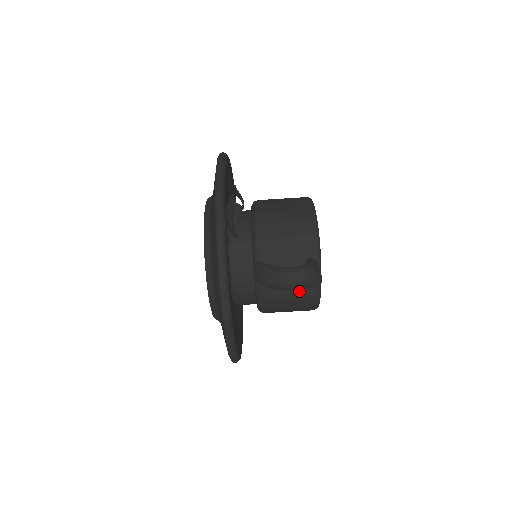
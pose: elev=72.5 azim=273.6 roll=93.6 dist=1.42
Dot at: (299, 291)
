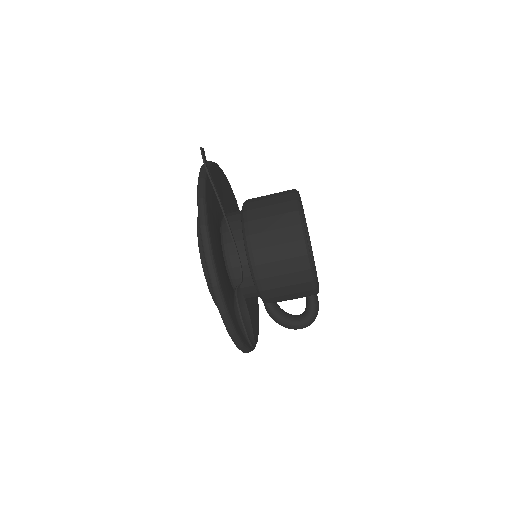
Dot at: occluded
